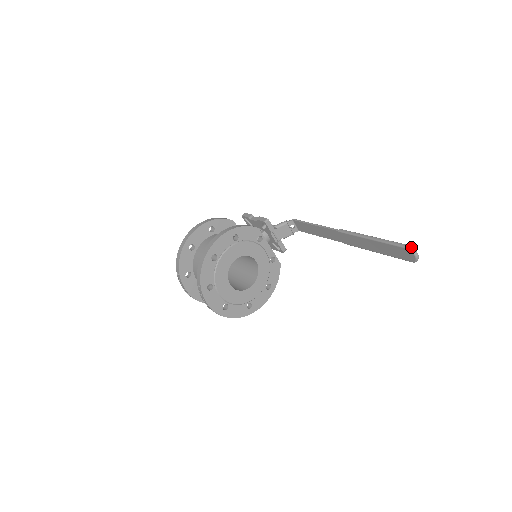
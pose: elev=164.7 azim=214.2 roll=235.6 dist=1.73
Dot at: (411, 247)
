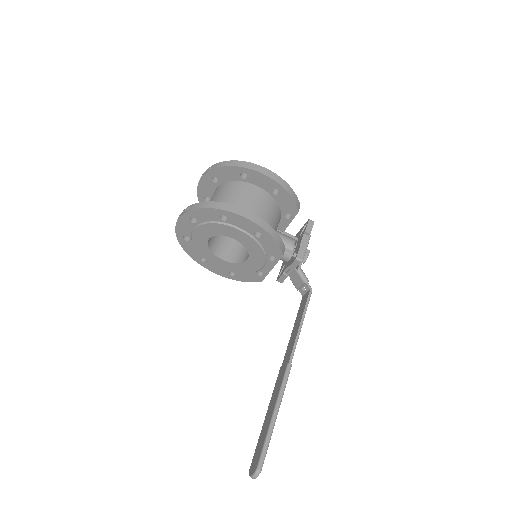
Dot at: (259, 472)
